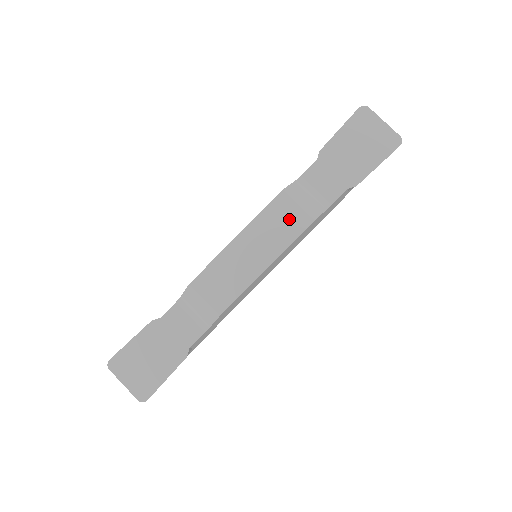
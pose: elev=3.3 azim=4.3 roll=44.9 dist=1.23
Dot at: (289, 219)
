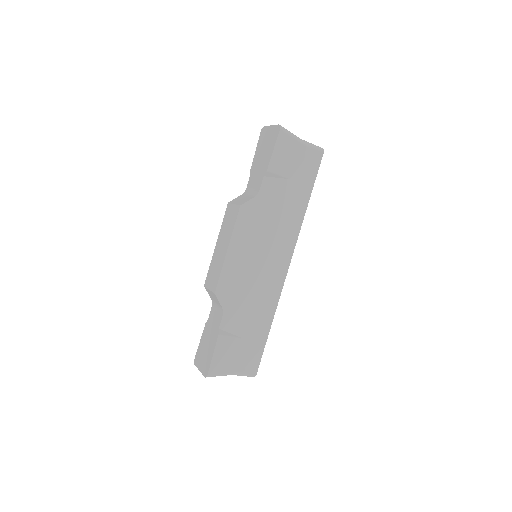
Dot at: (232, 215)
